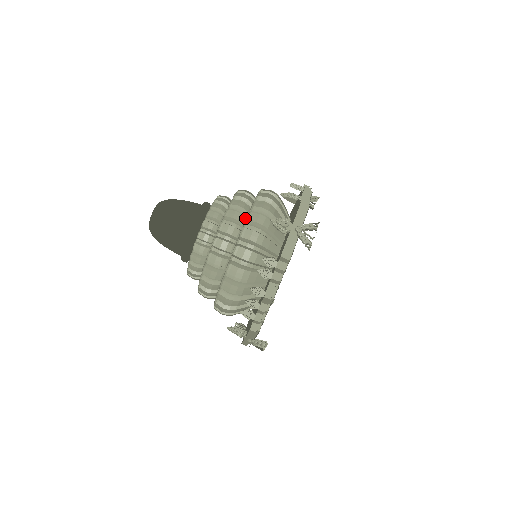
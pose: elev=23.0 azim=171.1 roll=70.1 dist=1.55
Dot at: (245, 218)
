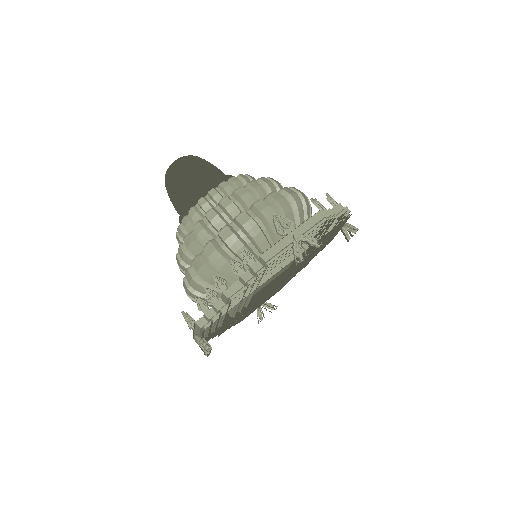
Dot at: occluded
